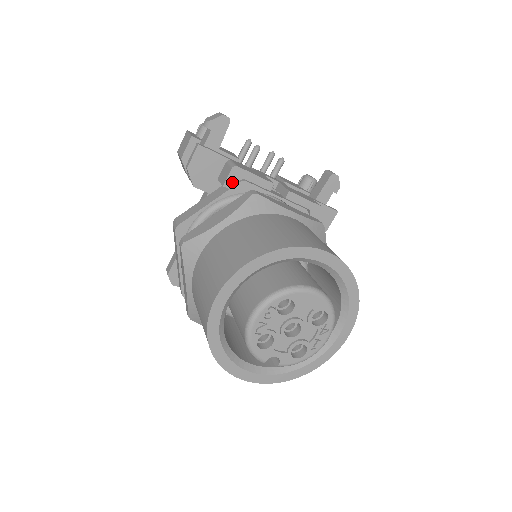
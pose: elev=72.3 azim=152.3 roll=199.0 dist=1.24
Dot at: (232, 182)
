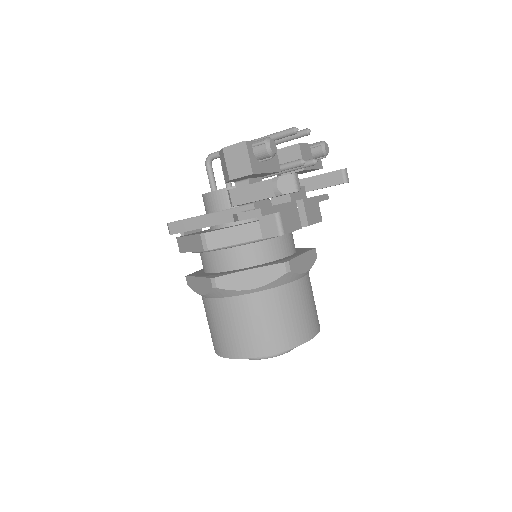
Dot at: occluded
